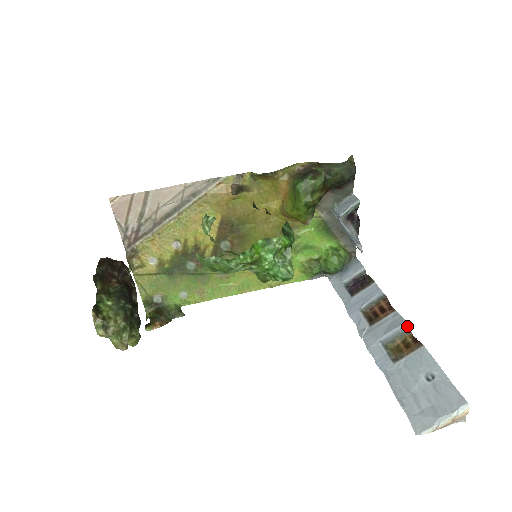
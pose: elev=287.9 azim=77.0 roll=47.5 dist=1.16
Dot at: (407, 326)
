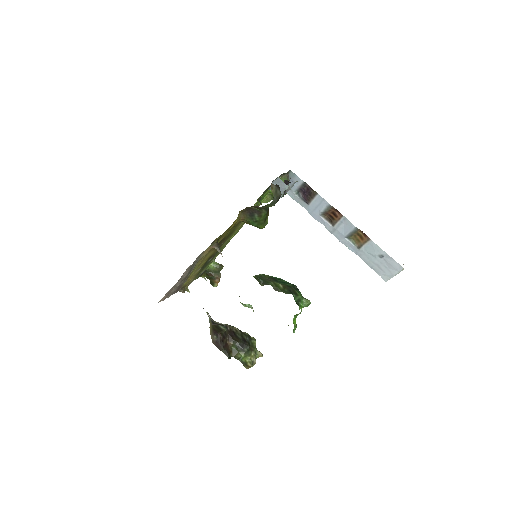
Dot at: (356, 228)
